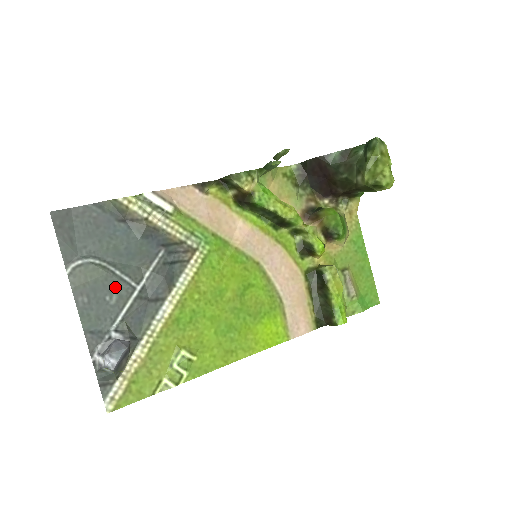
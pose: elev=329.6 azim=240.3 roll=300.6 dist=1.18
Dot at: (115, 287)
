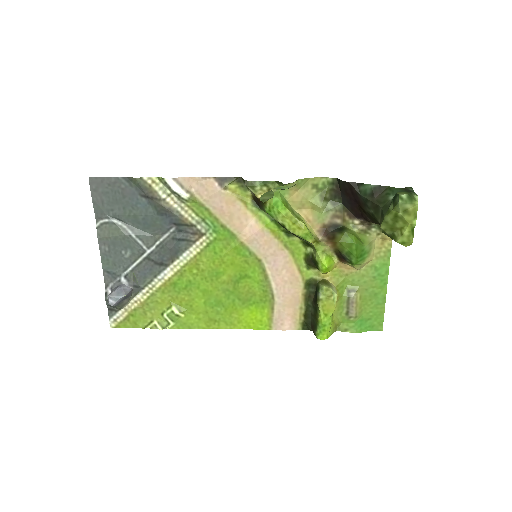
Dot at: (130, 246)
